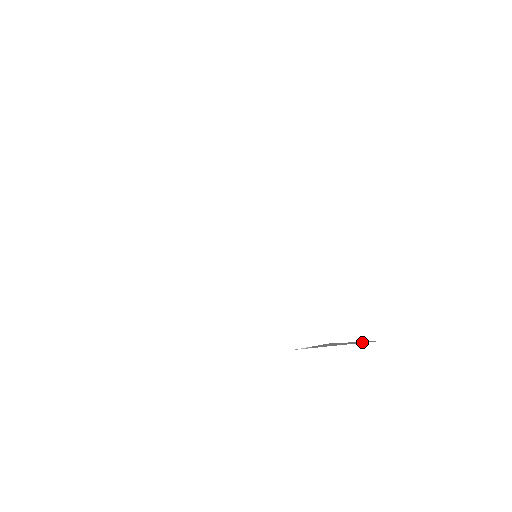
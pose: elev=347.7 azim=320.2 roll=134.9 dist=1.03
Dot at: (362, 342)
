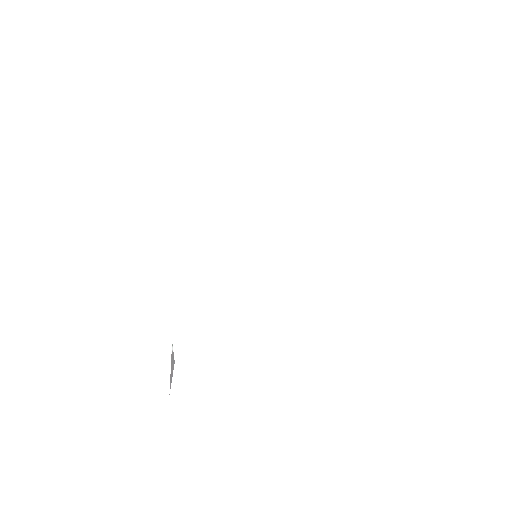
Dot at: (170, 383)
